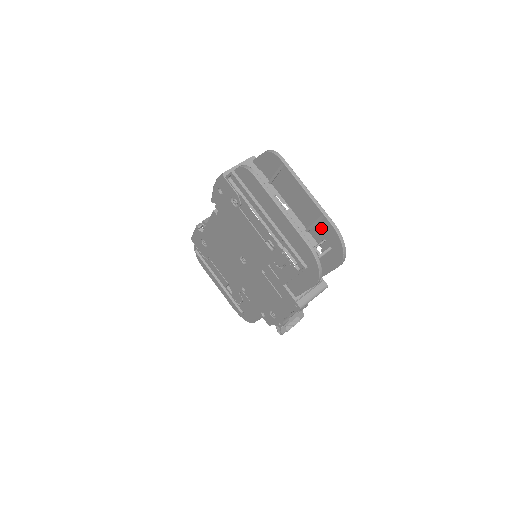
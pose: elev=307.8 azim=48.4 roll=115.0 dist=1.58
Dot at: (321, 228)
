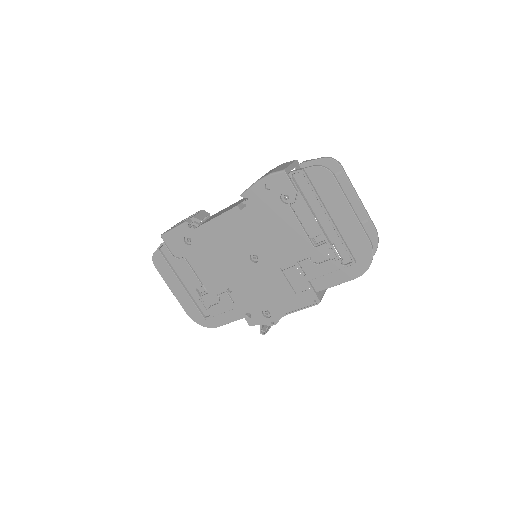
Dot at: occluded
